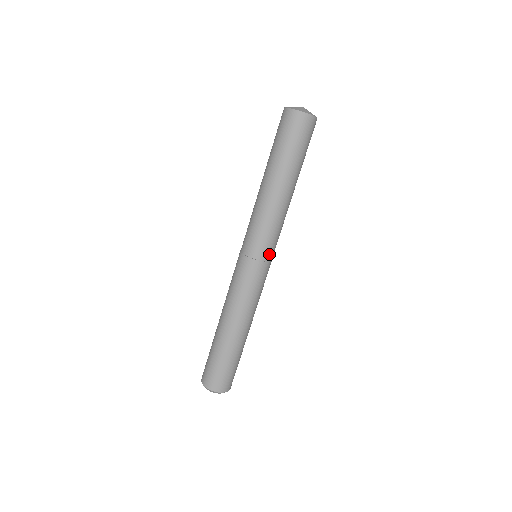
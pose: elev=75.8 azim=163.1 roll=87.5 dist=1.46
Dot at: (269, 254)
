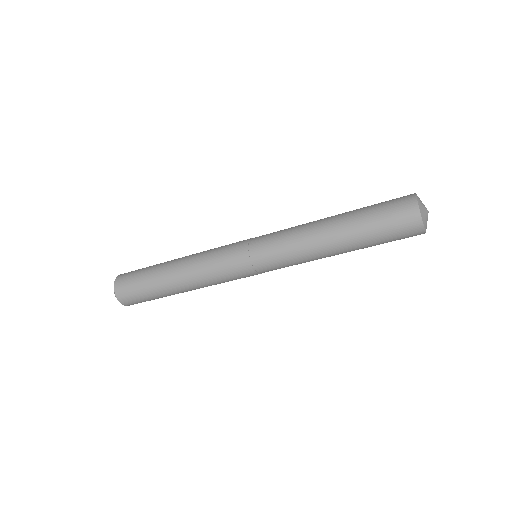
Dot at: occluded
